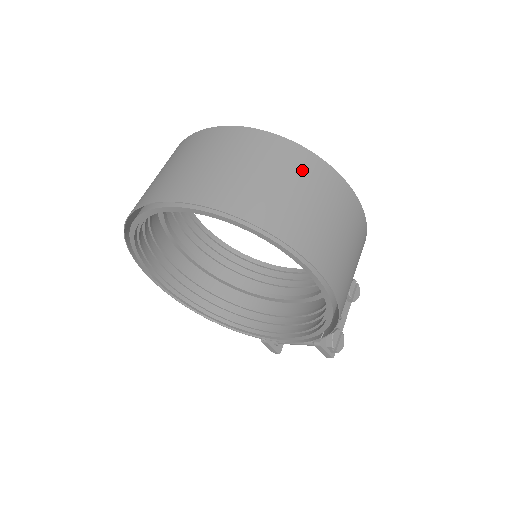
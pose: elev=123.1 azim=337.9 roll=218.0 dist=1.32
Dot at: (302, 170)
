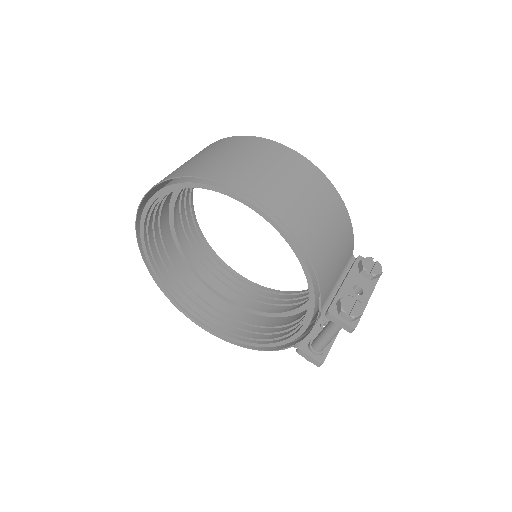
Dot at: (236, 145)
